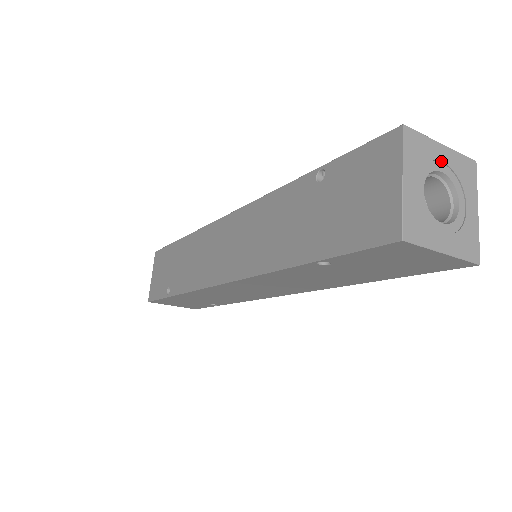
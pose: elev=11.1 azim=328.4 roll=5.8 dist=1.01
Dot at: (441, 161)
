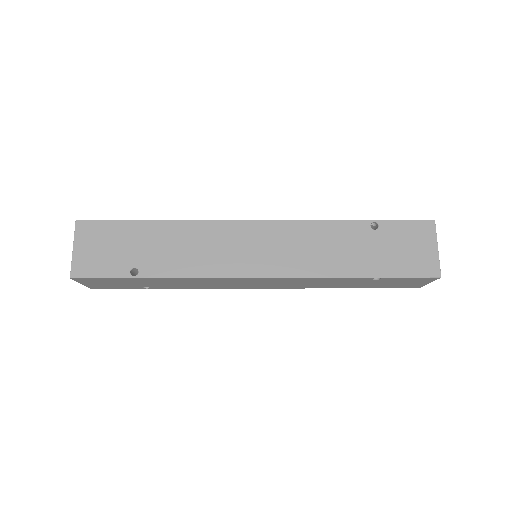
Dot at: occluded
